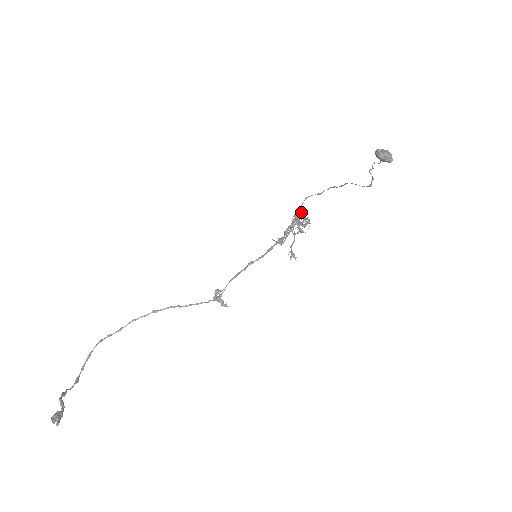
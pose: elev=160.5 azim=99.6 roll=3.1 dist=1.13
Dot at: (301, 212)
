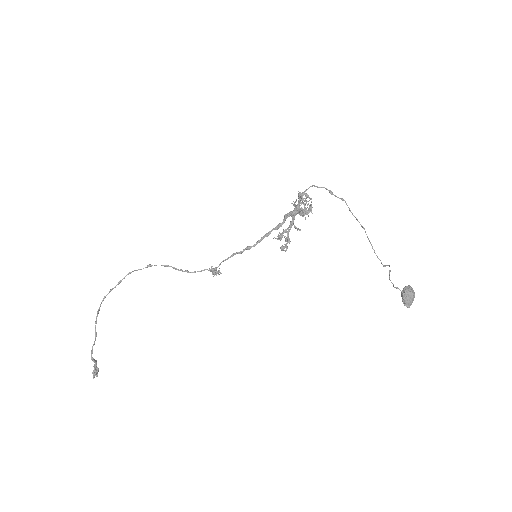
Dot at: (307, 212)
